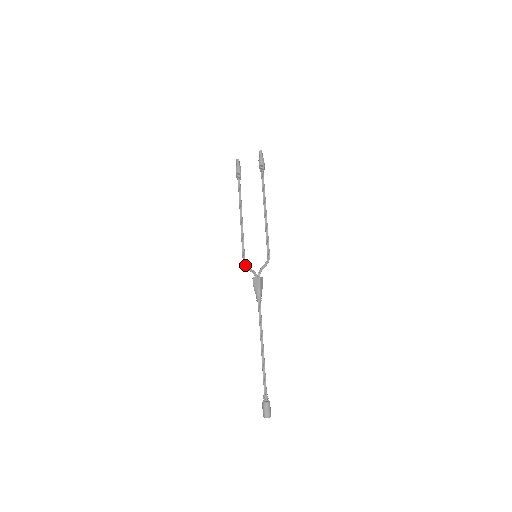
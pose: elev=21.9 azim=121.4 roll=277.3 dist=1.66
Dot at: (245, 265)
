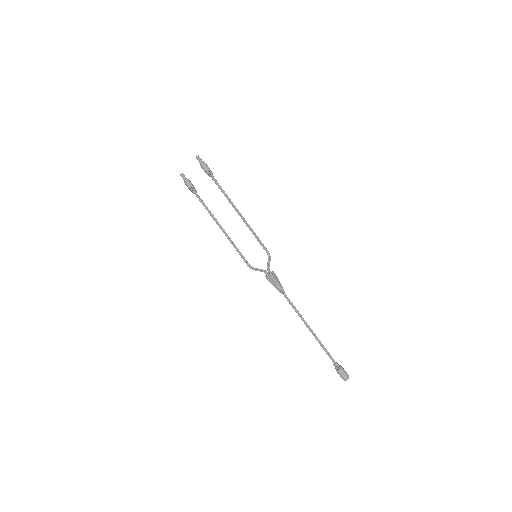
Dot at: (251, 268)
